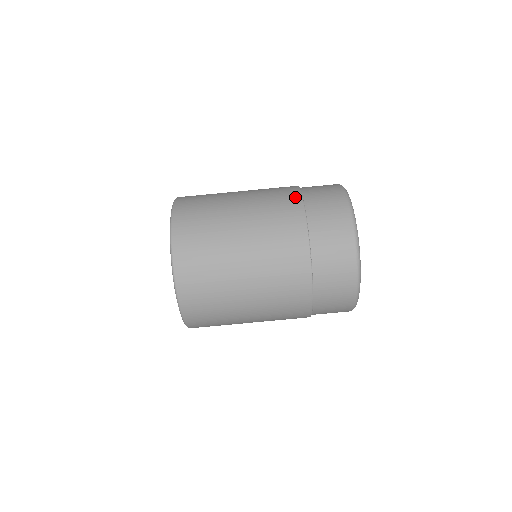
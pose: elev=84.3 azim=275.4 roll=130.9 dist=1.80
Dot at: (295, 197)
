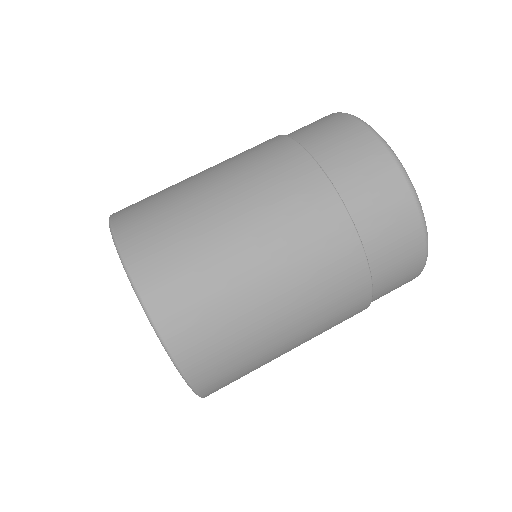
Dot at: (270, 139)
